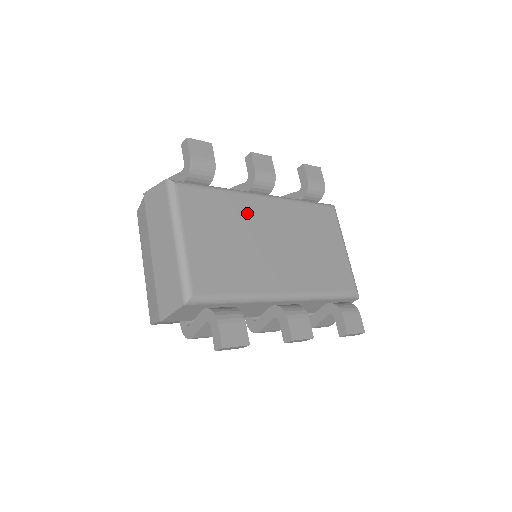
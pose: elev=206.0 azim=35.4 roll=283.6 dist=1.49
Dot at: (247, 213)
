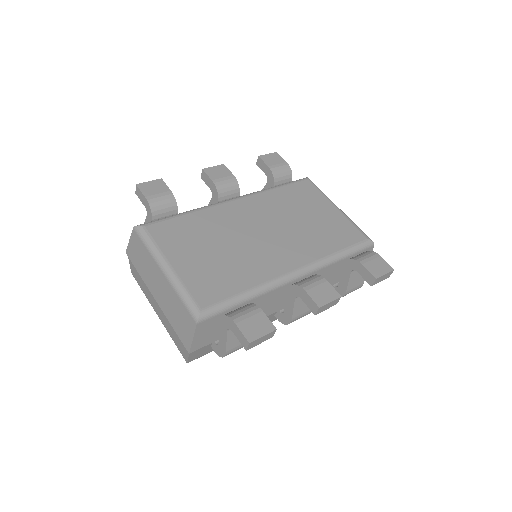
Dot at: (223, 220)
